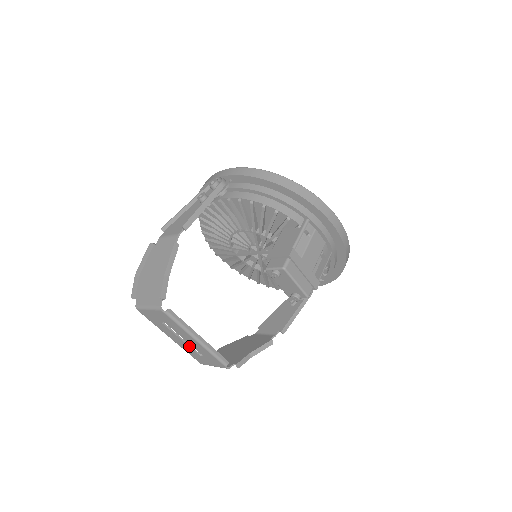
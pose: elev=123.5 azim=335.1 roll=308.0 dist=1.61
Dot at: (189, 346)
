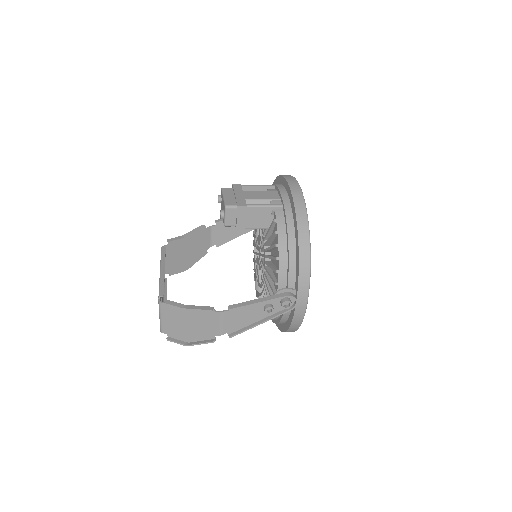
Dot at: occluded
